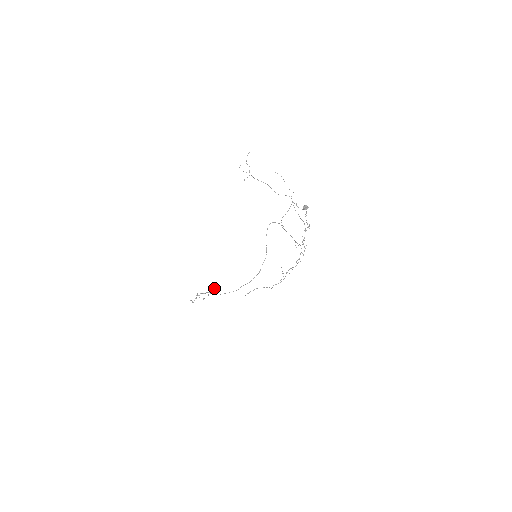
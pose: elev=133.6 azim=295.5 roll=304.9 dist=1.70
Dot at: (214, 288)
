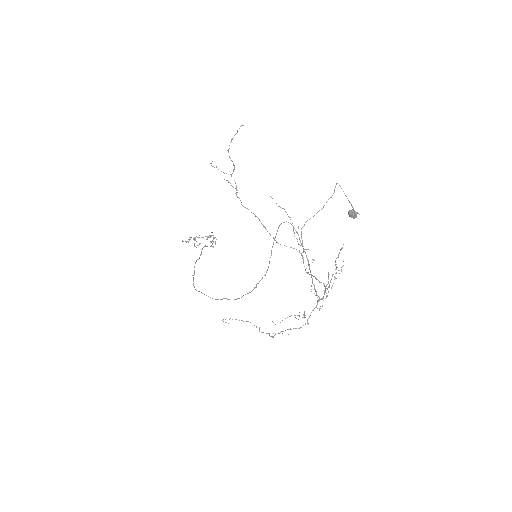
Dot at: occluded
